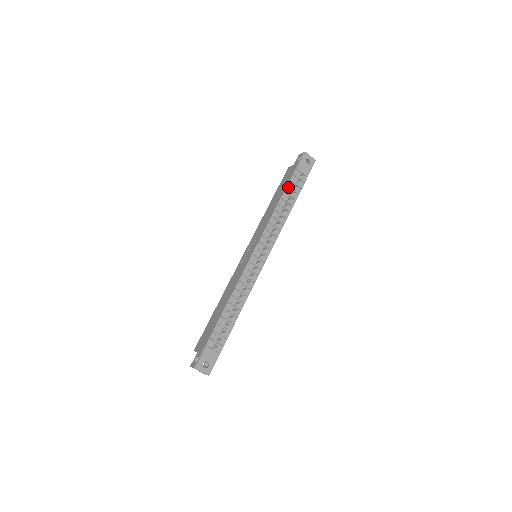
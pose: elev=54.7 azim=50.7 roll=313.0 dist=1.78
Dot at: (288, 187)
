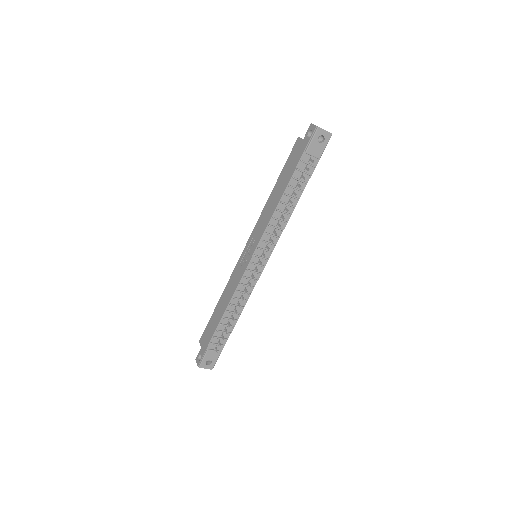
Dot at: (293, 178)
